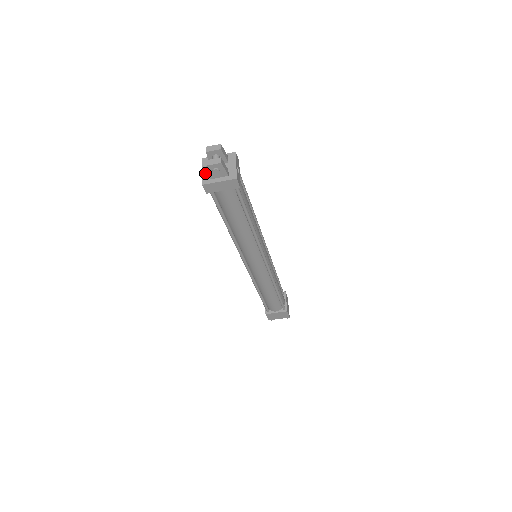
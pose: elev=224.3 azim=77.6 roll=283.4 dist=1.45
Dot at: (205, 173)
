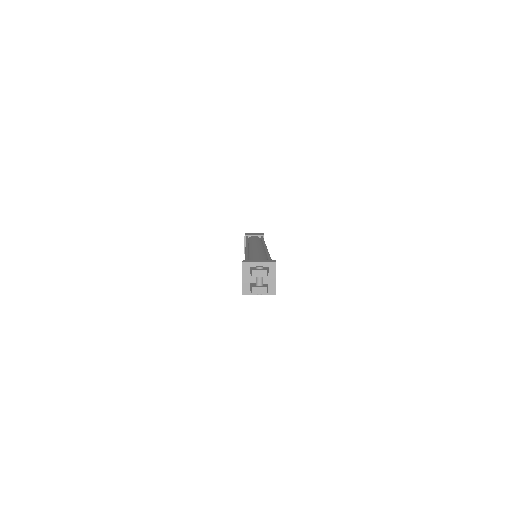
Dot at: (245, 281)
